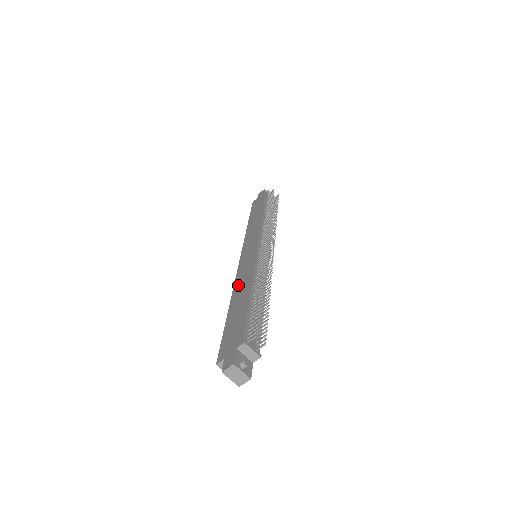
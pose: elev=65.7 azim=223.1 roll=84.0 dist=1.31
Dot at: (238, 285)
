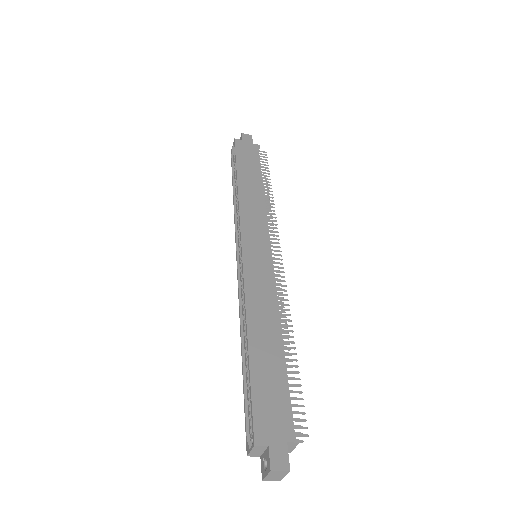
Dot at: (255, 306)
